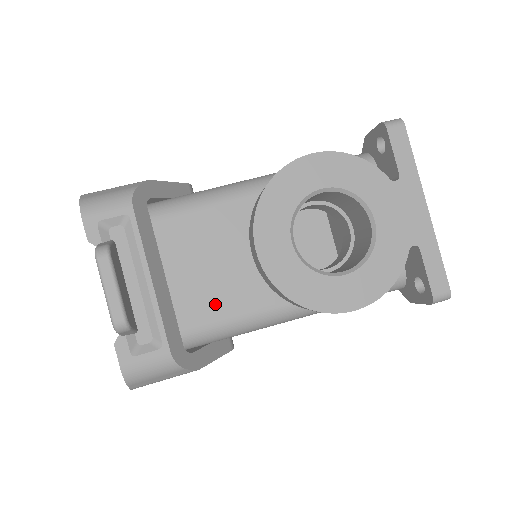
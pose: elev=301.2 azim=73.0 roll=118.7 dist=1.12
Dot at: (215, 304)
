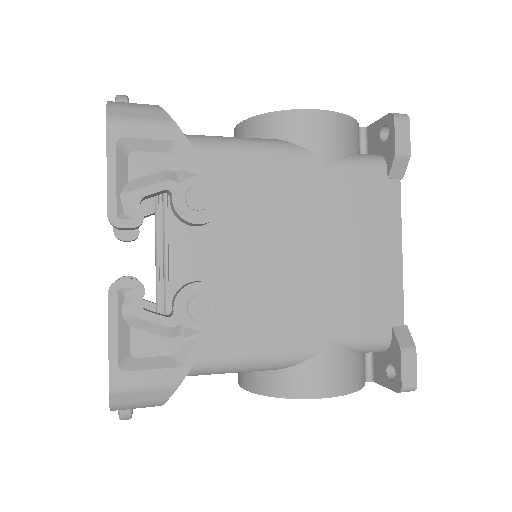
Dot at: occluded
